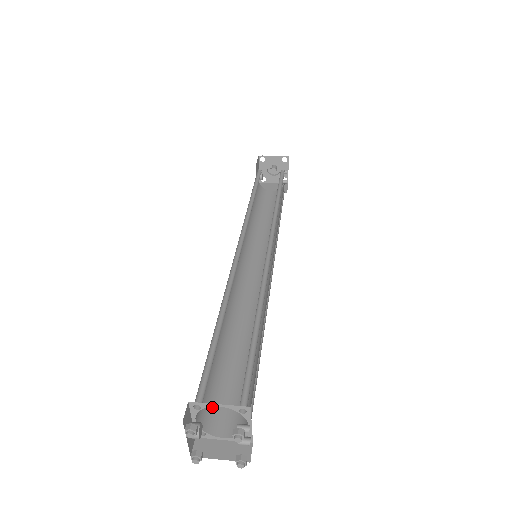
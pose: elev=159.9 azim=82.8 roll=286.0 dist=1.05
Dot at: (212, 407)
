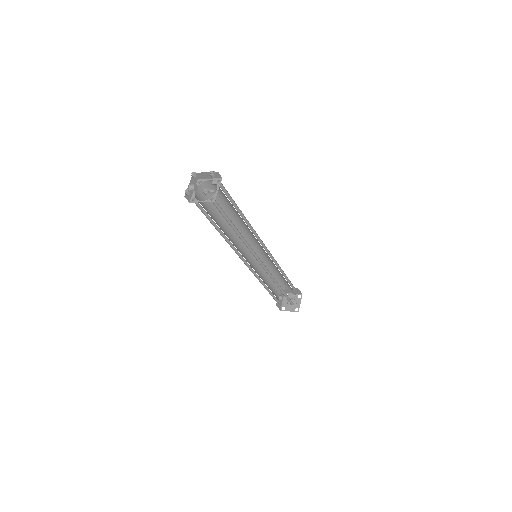
Dot at: (203, 207)
